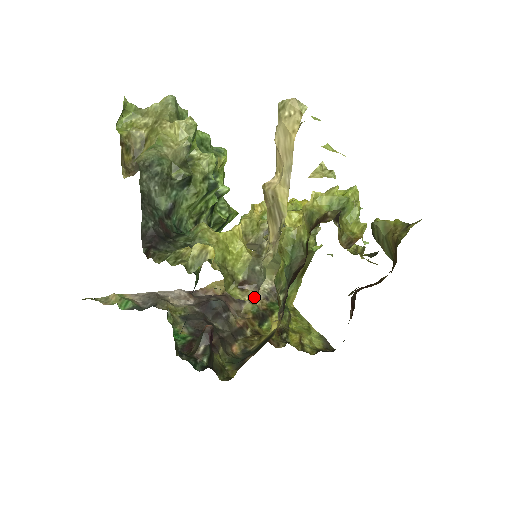
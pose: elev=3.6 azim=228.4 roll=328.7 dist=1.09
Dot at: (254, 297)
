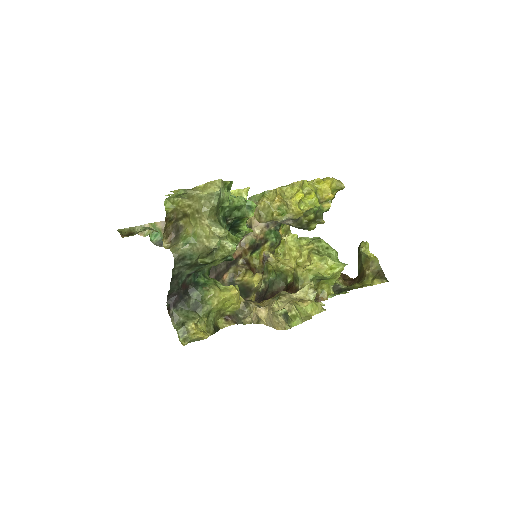
Dot at: occluded
